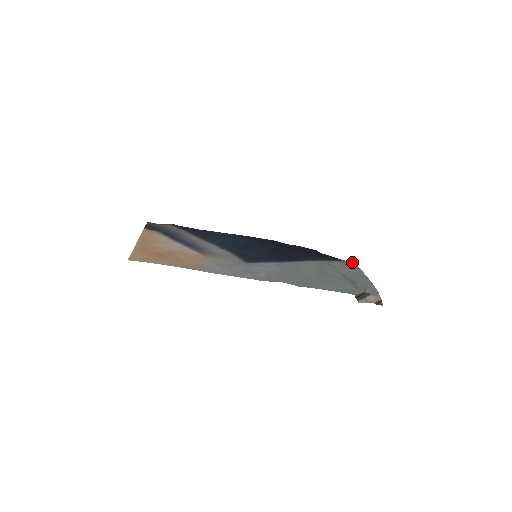
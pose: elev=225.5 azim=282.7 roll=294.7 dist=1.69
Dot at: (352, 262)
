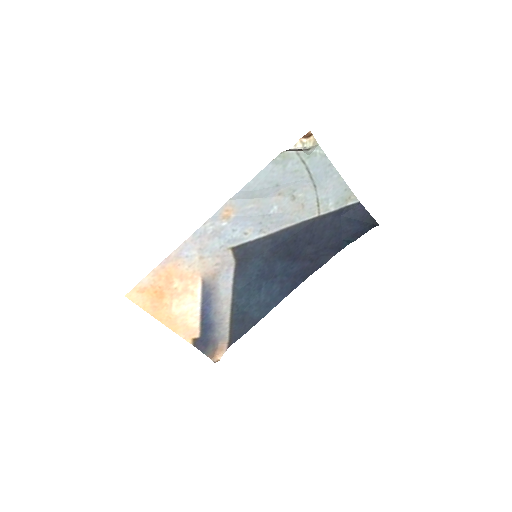
Dot at: (356, 201)
